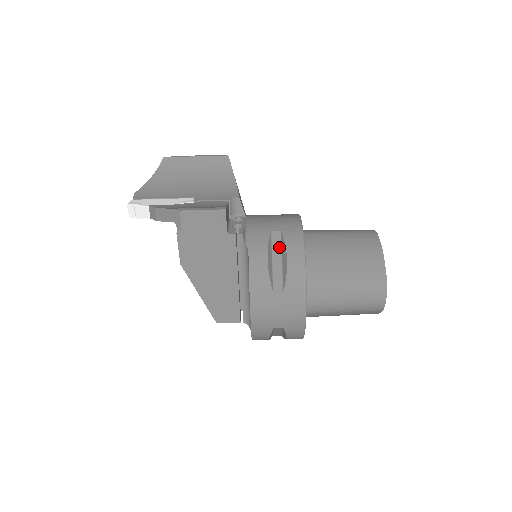
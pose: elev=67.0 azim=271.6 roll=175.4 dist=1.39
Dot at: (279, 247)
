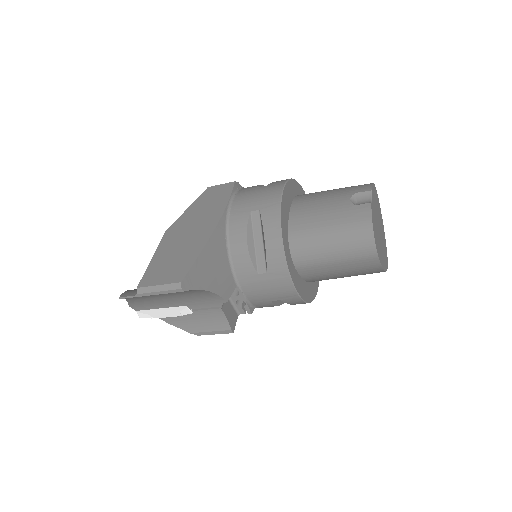
Dot at: occluded
